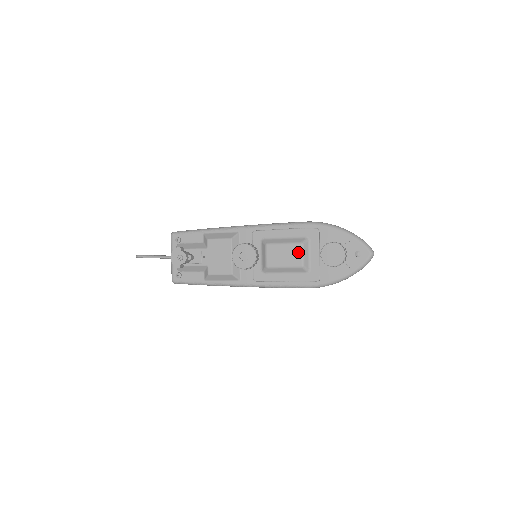
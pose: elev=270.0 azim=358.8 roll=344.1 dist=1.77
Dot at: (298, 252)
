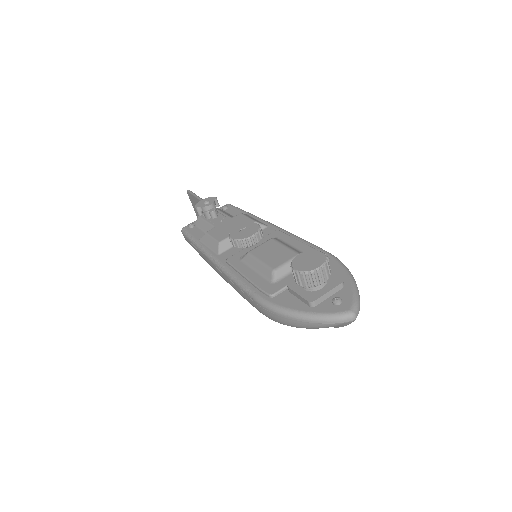
Dot at: (287, 257)
